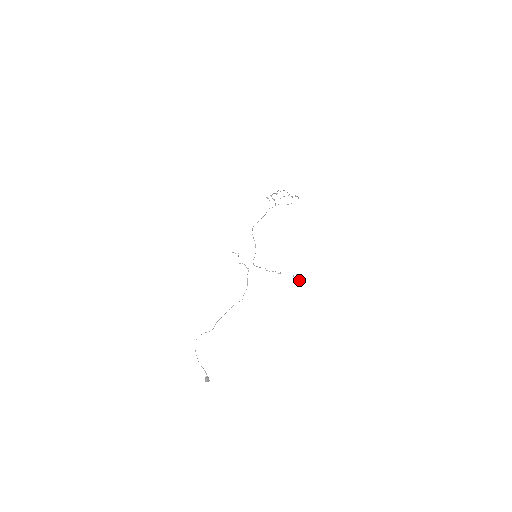
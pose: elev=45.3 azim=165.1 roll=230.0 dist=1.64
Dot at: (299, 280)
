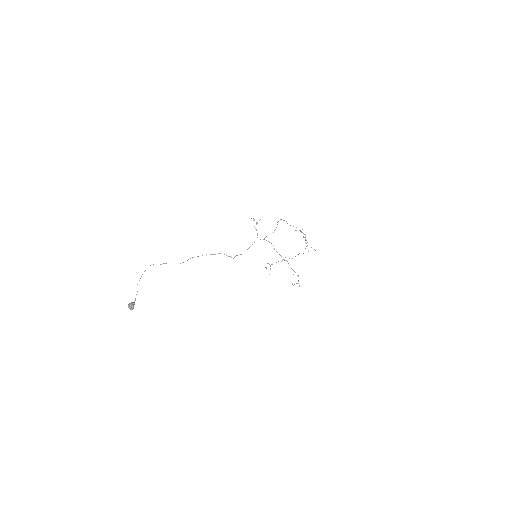
Dot at: occluded
